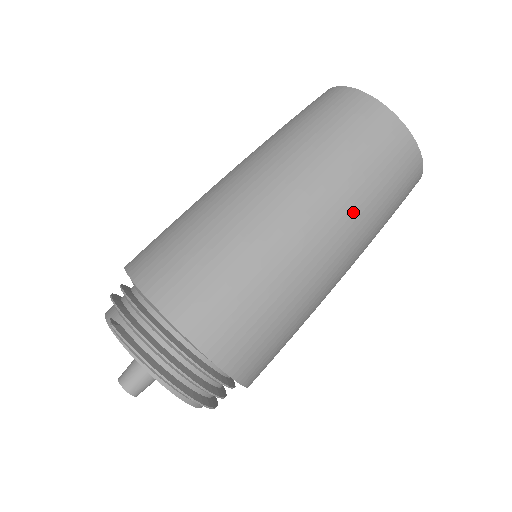
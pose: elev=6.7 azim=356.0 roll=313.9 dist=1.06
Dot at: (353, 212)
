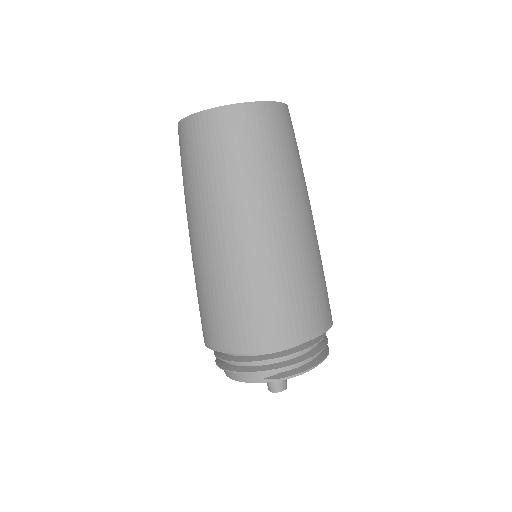
Dot at: (304, 183)
